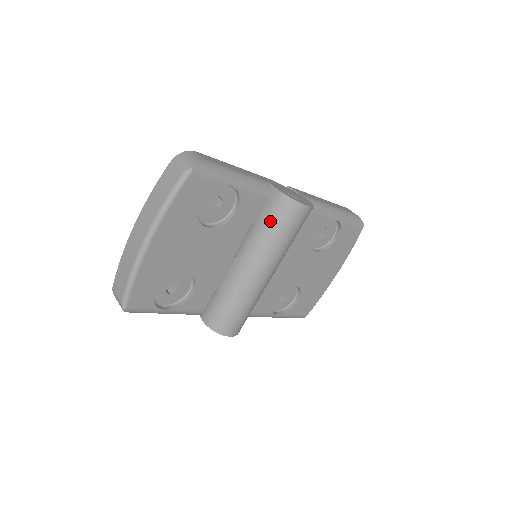
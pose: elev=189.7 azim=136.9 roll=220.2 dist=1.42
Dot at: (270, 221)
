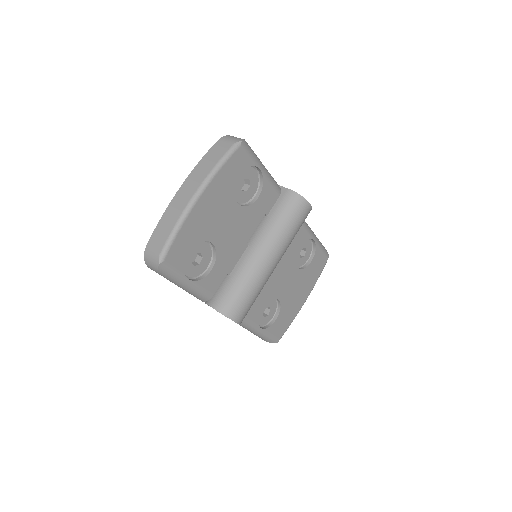
Dot at: (281, 212)
